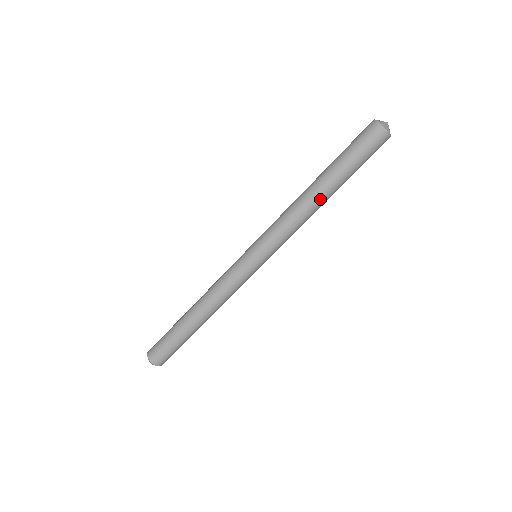
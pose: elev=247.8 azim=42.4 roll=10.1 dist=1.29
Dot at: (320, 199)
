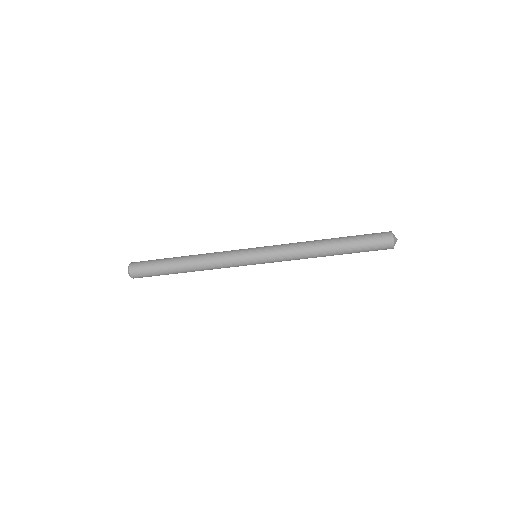
Dot at: (324, 250)
